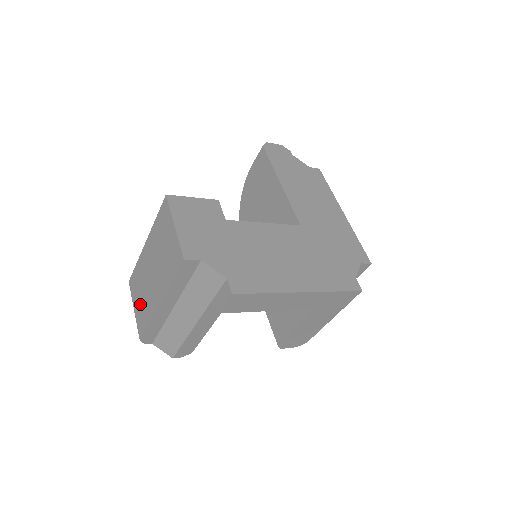
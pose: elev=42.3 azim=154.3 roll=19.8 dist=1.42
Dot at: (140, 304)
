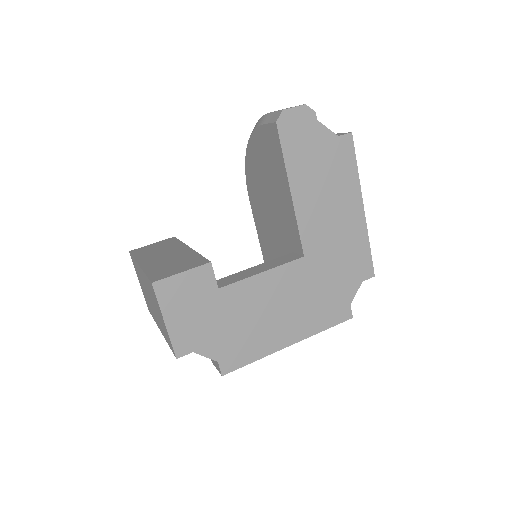
Dot at: (144, 292)
